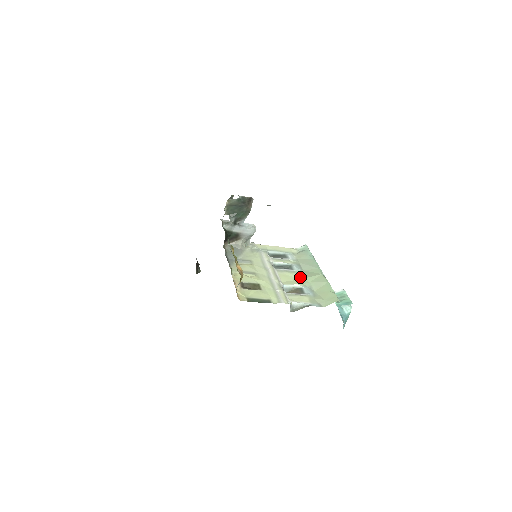
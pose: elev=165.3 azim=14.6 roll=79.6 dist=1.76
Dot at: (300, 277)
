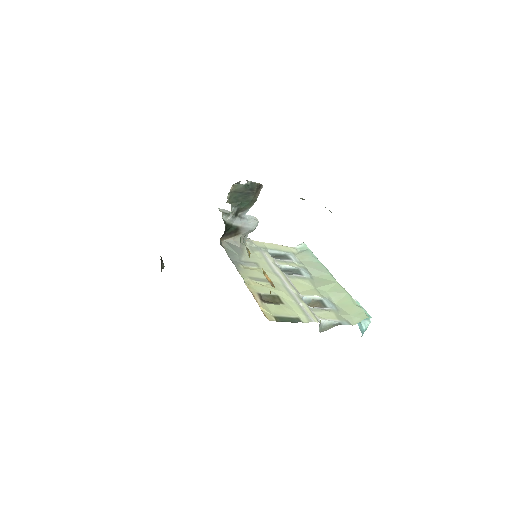
Dot at: (314, 285)
